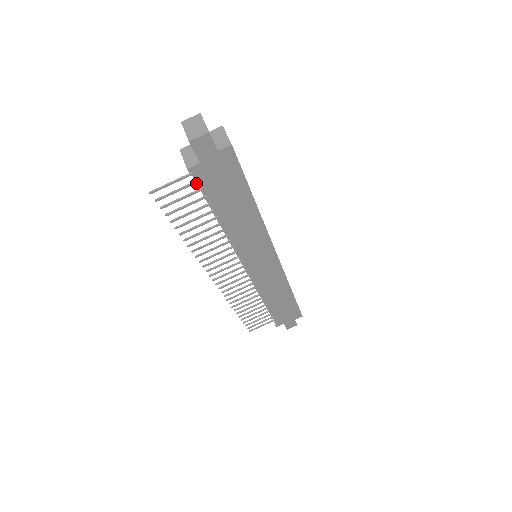
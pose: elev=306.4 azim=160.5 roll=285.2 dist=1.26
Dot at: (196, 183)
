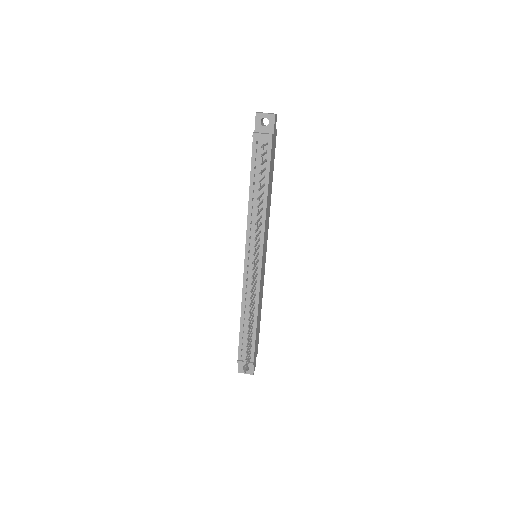
Dot at: (267, 153)
